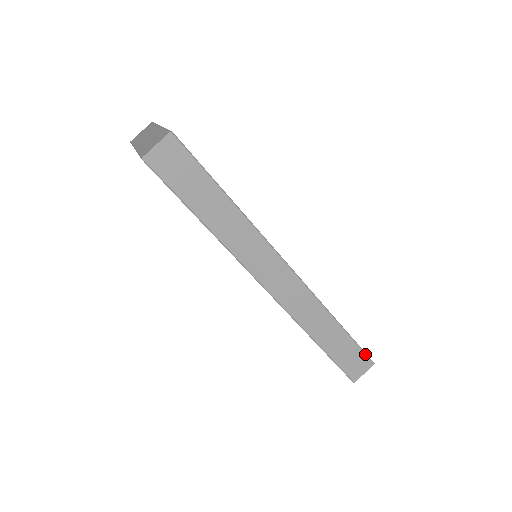
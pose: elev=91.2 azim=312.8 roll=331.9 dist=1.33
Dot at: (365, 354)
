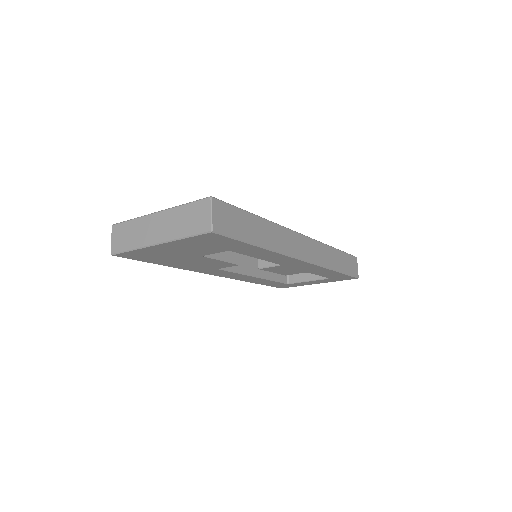
Dot at: (351, 255)
